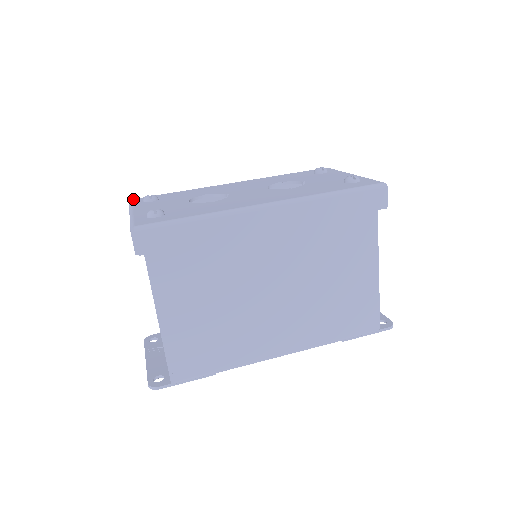
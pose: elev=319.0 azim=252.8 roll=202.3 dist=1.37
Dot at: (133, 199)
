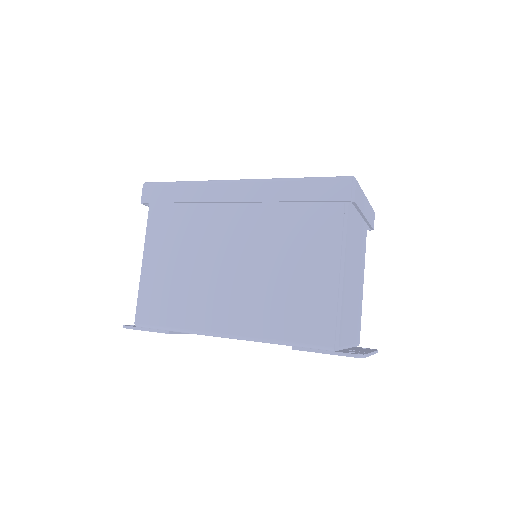
Dot at: occluded
